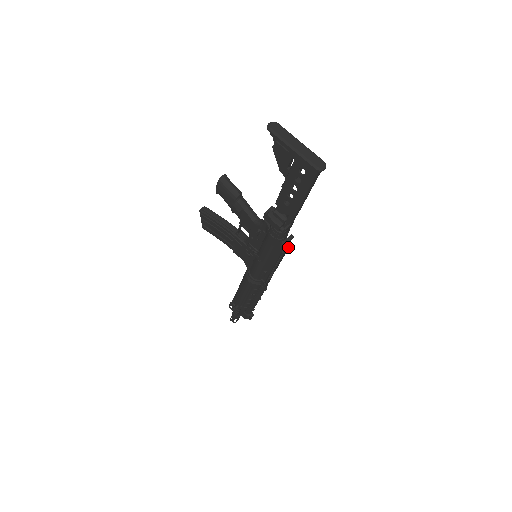
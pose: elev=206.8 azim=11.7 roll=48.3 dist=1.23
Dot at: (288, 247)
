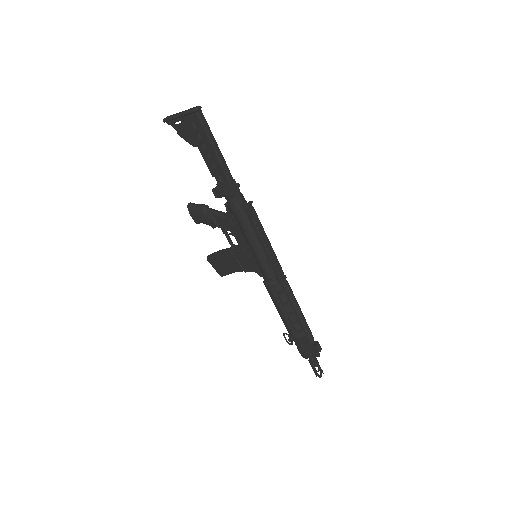
Dot at: (254, 212)
